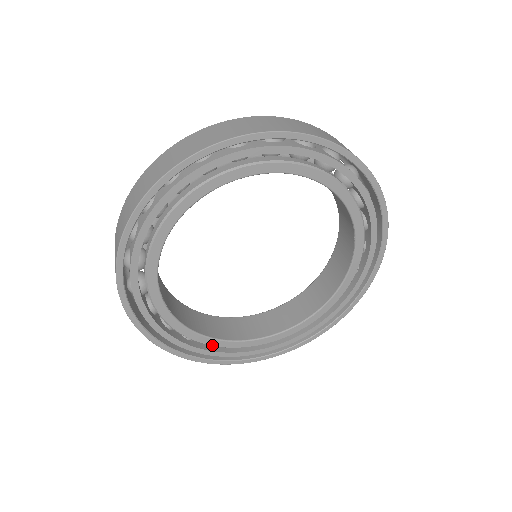
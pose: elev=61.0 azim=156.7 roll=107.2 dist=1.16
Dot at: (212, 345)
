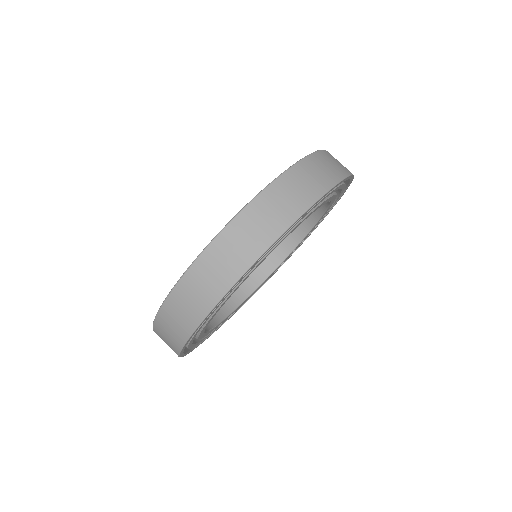
Dot at: occluded
